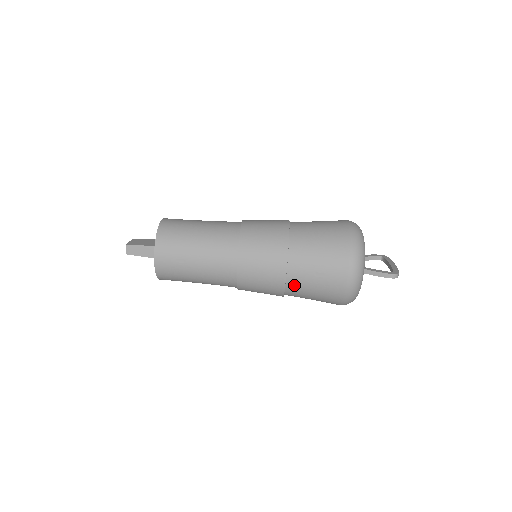
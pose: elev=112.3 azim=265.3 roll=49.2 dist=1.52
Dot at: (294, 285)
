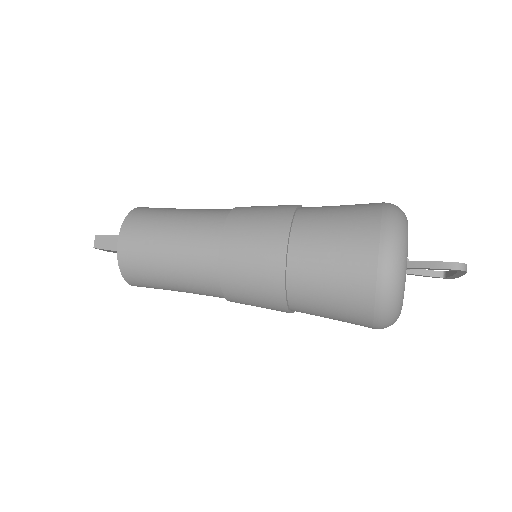
Dot at: (299, 276)
